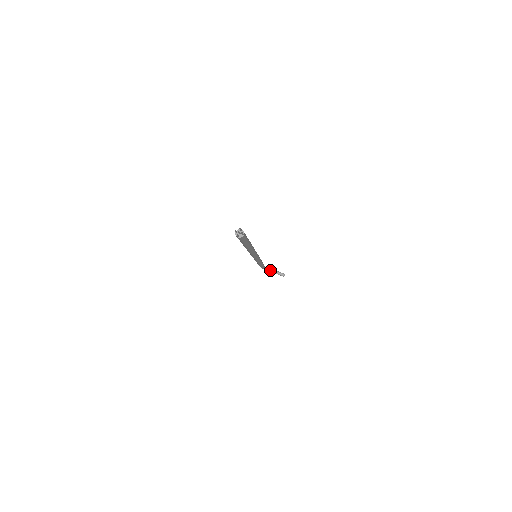
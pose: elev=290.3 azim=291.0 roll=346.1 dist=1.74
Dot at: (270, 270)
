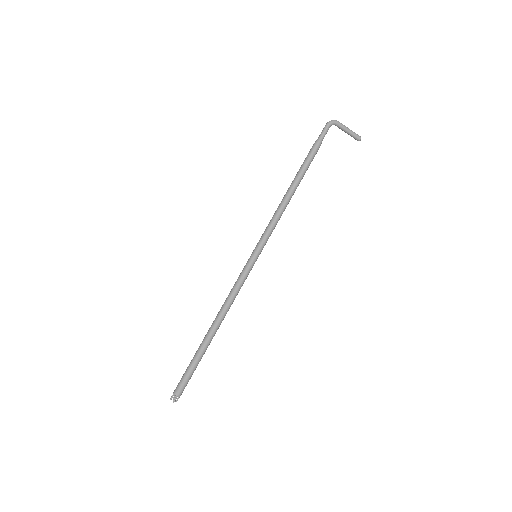
Dot at: (339, 128)
